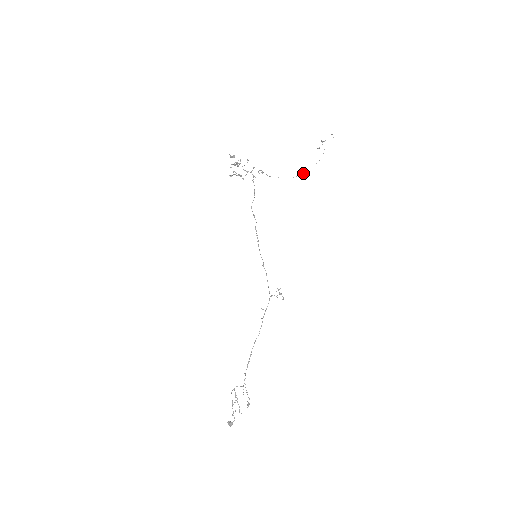
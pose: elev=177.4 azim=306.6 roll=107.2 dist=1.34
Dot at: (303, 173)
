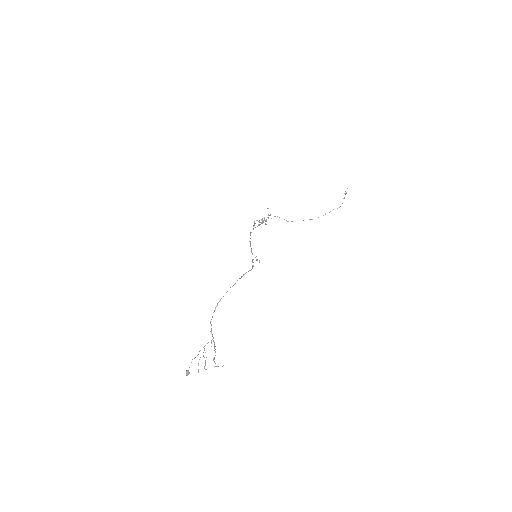
Dot at: (325, 214)
